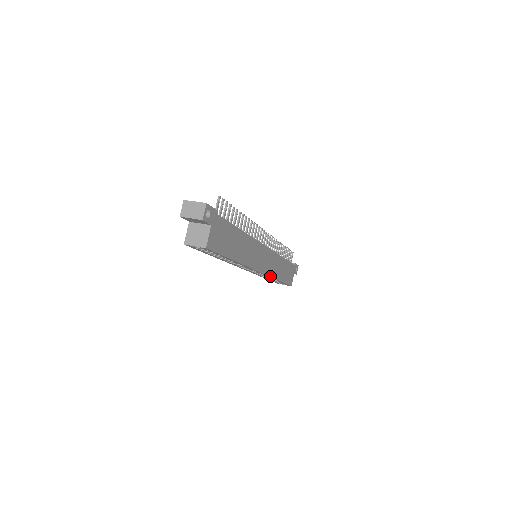
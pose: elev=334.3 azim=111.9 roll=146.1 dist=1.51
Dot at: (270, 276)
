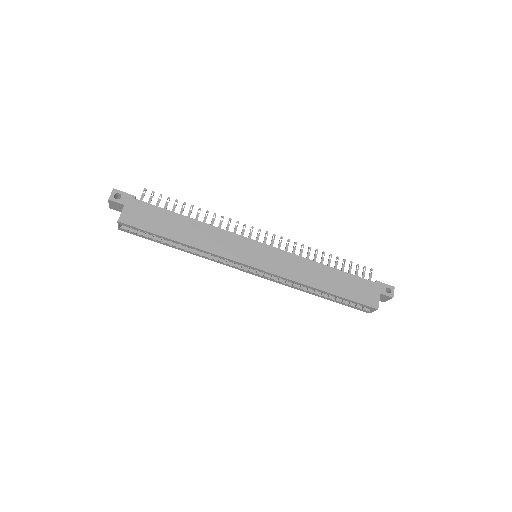
Dot at: (288, 278)
